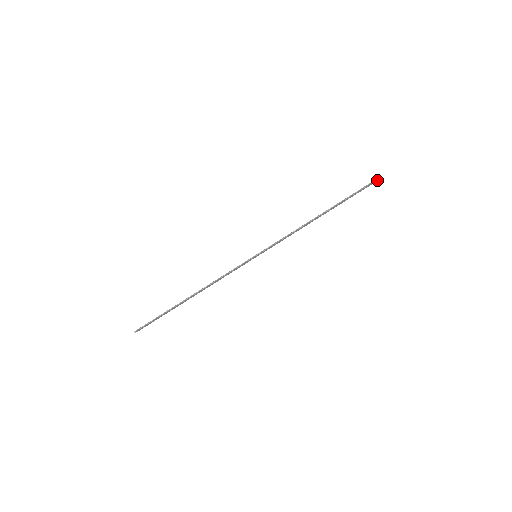
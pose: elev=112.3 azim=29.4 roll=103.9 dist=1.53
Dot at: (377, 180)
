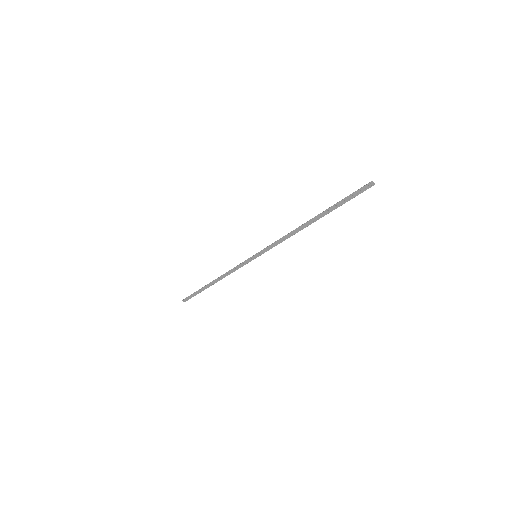
Dot at: (370, 186)
